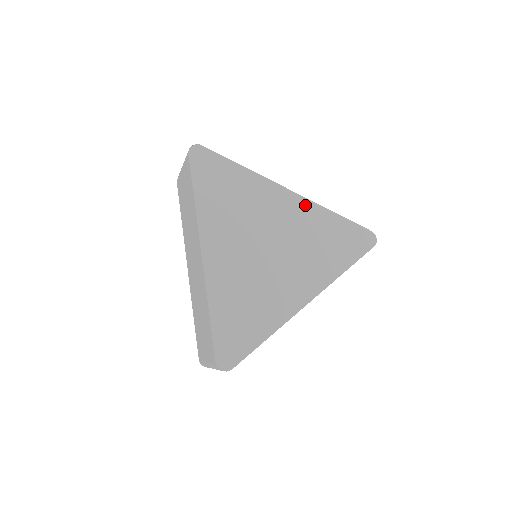
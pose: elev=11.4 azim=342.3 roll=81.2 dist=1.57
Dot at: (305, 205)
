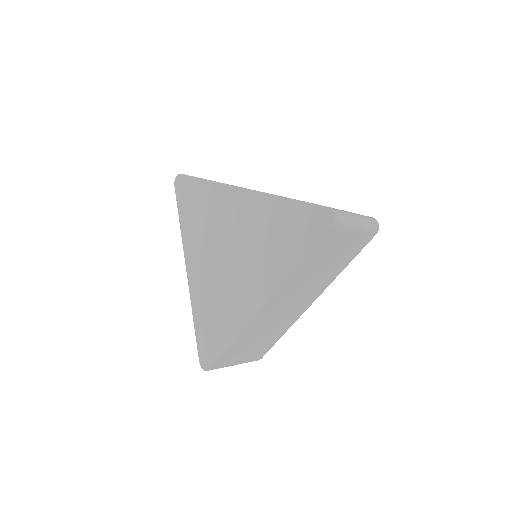
Dot at: (257, 199)
